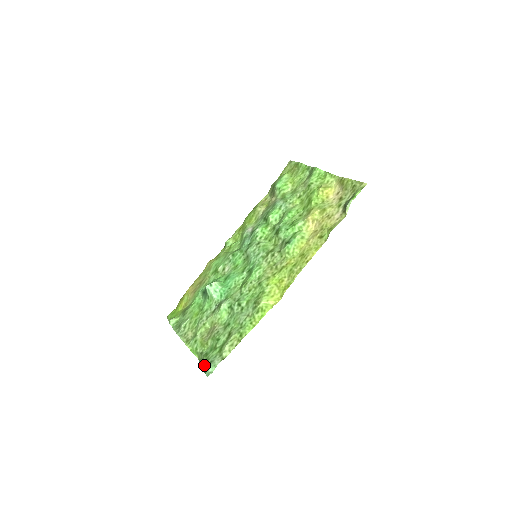
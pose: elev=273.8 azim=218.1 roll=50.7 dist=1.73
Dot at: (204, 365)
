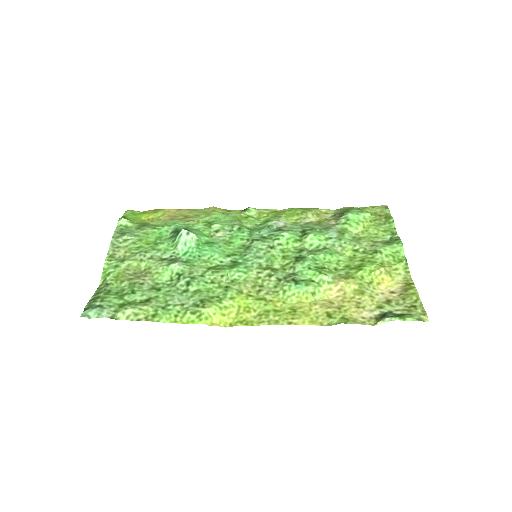
Dot at: (93, 300)
